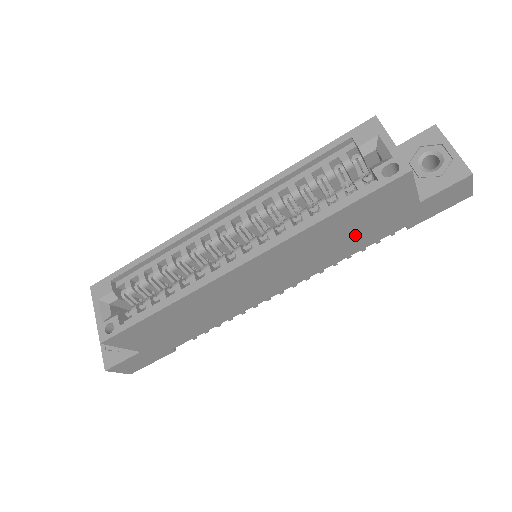
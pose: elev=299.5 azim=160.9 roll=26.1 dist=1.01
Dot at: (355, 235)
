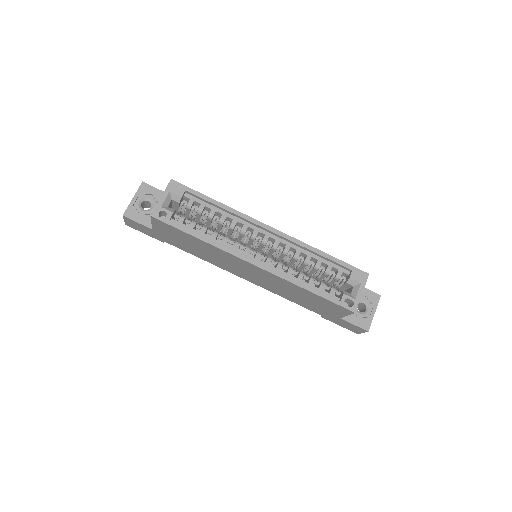
Dot at: (304, 300)
